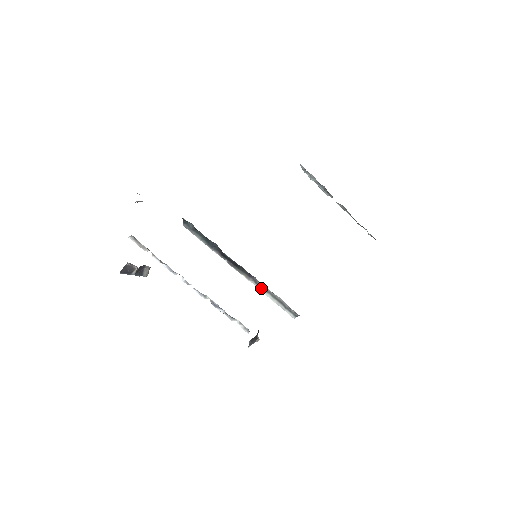
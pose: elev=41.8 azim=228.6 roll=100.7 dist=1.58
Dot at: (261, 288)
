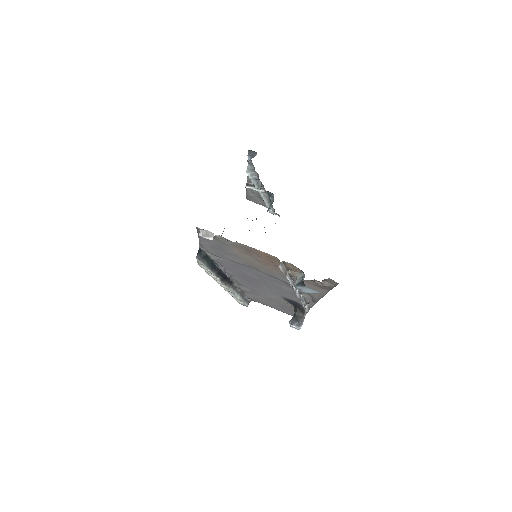
Dot at: (235, 291)
